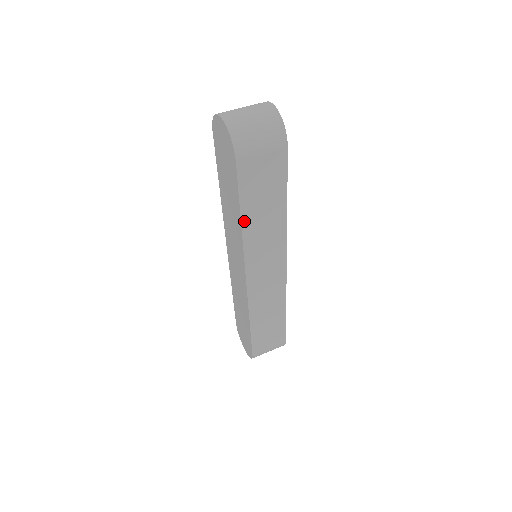
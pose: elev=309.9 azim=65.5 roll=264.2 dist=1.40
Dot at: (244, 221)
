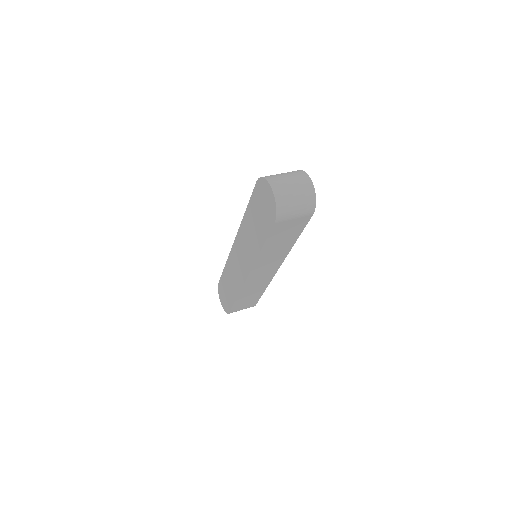
Dot at: (263, 250)
